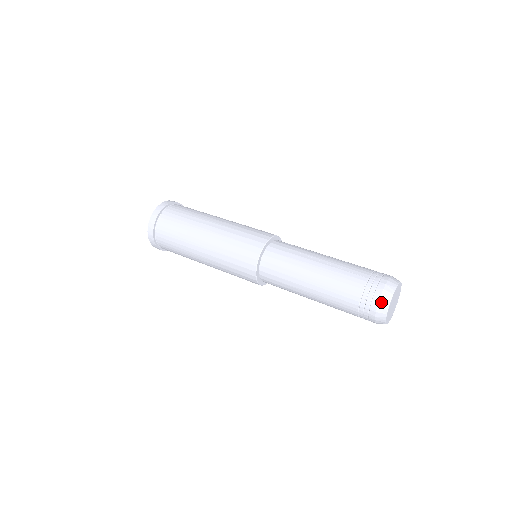
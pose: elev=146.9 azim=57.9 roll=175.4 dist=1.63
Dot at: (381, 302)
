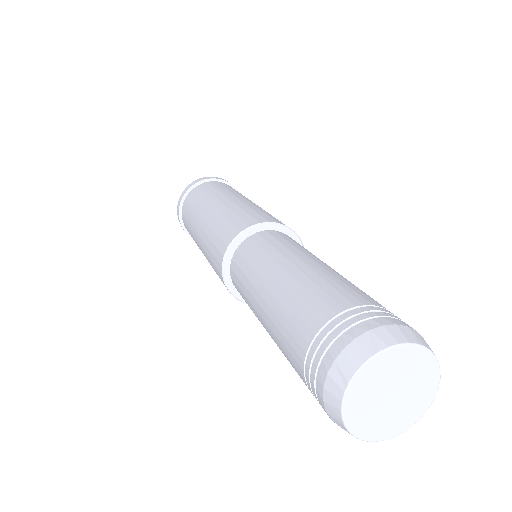
Dot at: (337, 365)
